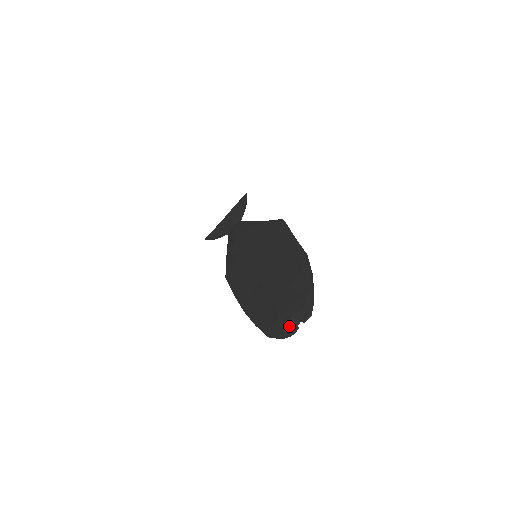
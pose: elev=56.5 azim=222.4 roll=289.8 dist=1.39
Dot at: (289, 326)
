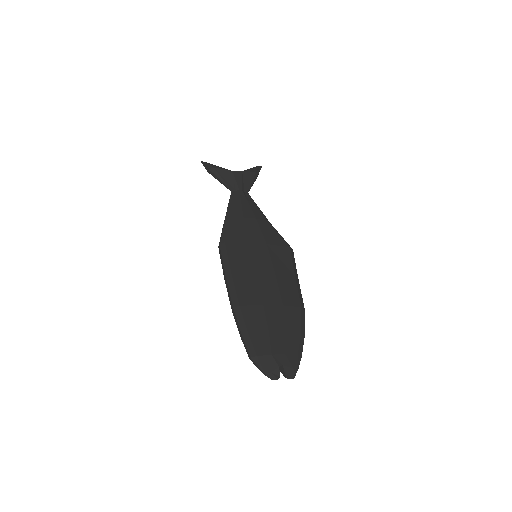
Dot at: (276, 371)
